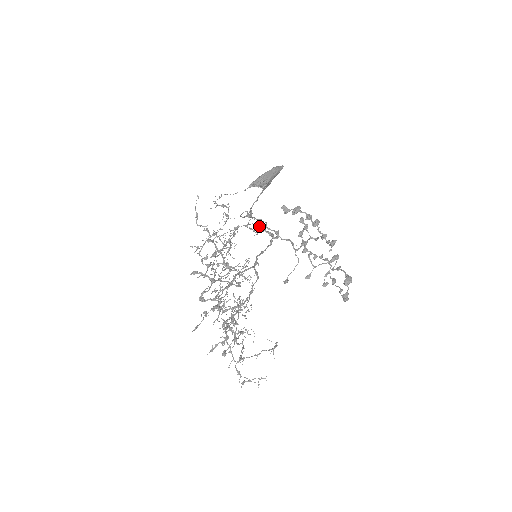
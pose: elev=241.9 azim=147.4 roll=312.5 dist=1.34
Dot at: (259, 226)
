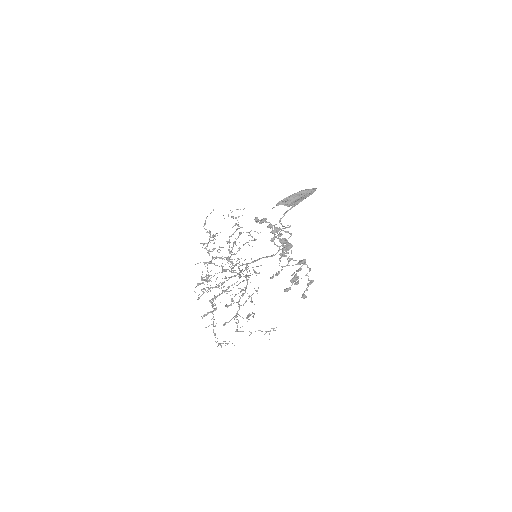
Dot at: occluded
